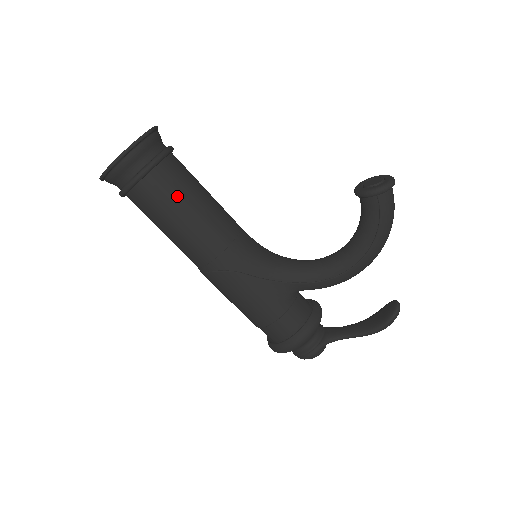
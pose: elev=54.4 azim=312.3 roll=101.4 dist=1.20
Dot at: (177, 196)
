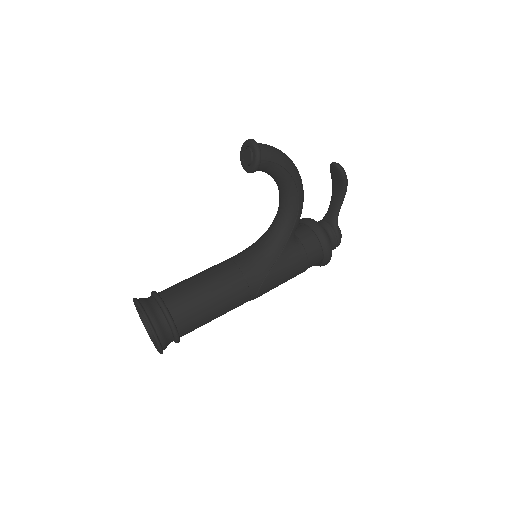
Dot at: (197, 305)
